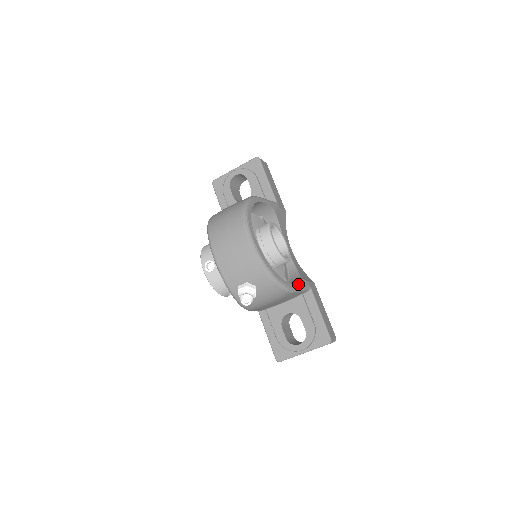
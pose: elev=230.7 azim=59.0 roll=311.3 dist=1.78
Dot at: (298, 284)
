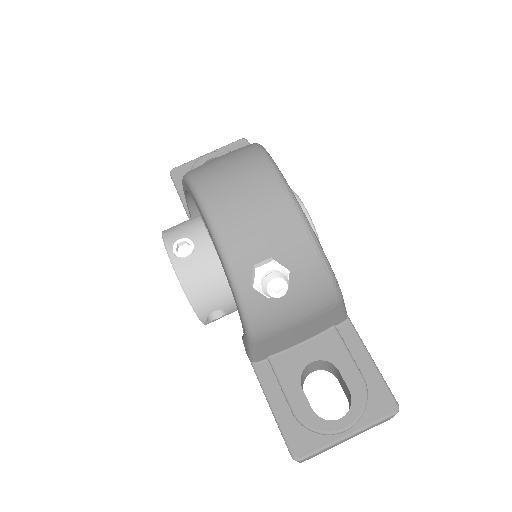
Dot at: occluded
